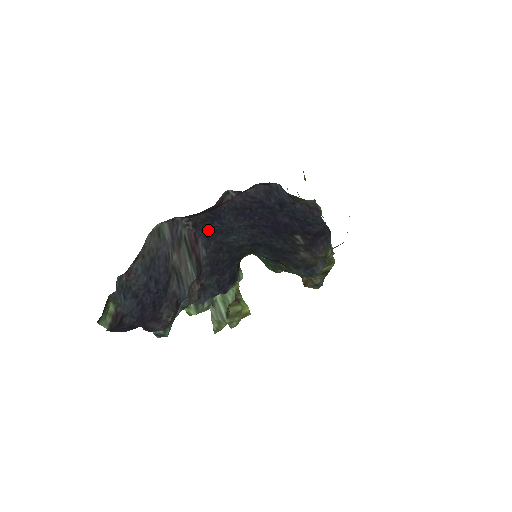
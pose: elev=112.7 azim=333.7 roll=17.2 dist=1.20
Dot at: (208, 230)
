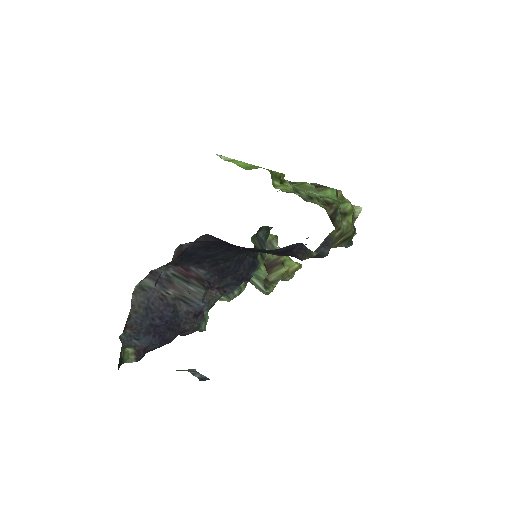
Dot at: (192, 261)
